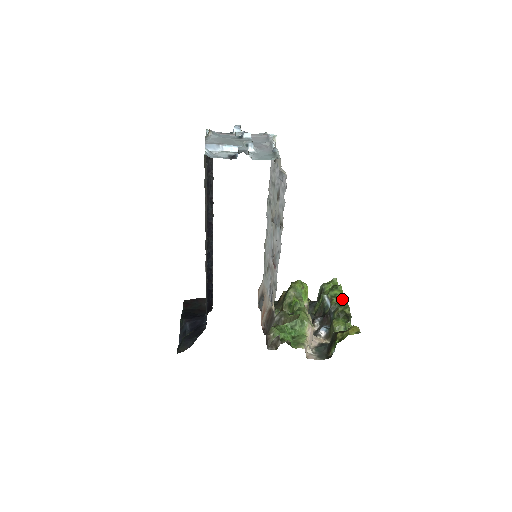
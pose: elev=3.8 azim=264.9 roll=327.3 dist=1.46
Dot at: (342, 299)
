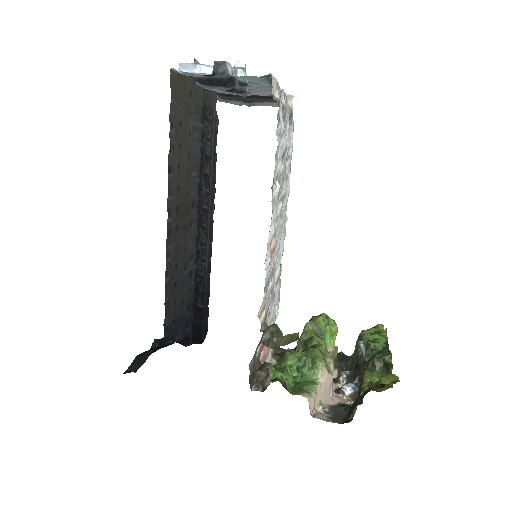
Dot at: (384, 346)
